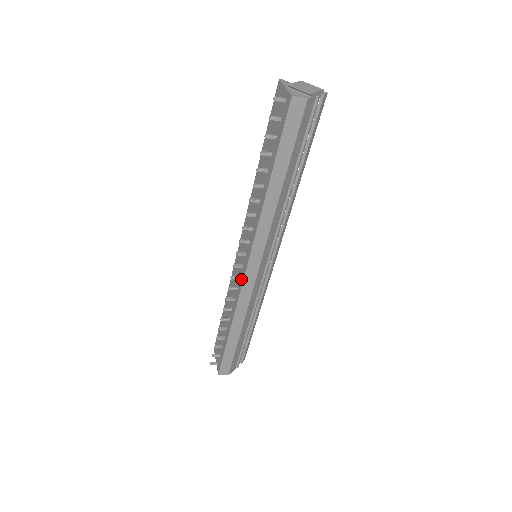
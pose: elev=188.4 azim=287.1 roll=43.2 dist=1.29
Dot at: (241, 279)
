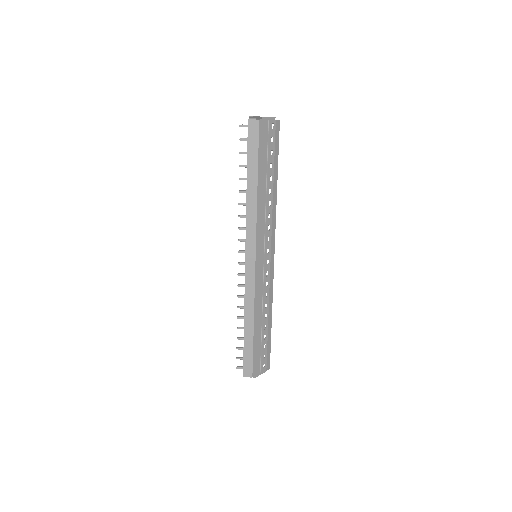
Dot at: (245, 274)
